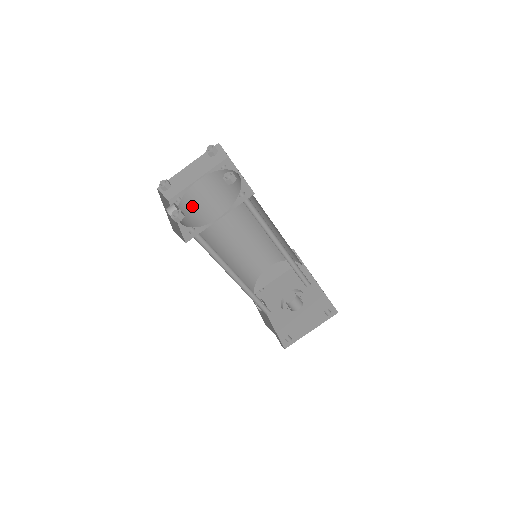
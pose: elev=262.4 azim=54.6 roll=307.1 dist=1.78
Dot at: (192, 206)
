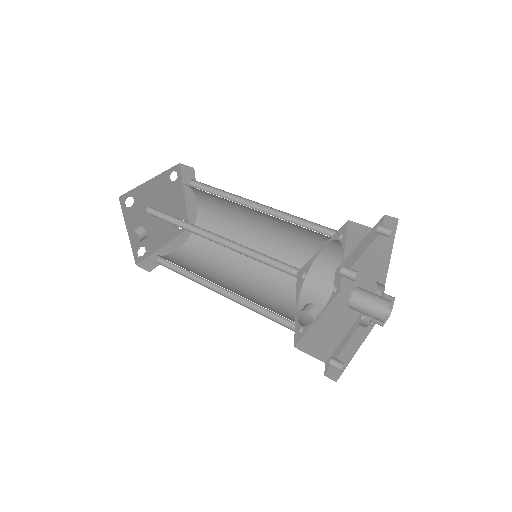
Dot at: (173, 262)
